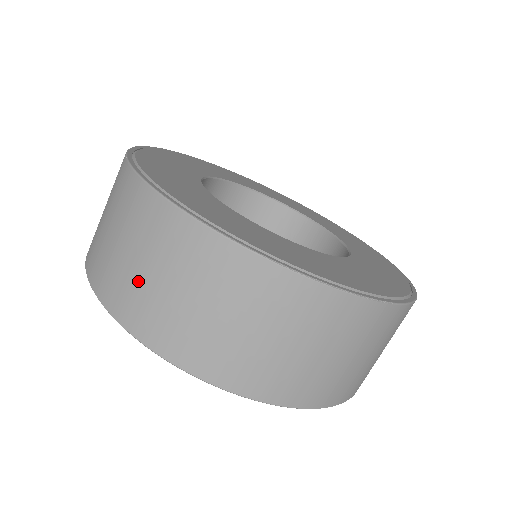
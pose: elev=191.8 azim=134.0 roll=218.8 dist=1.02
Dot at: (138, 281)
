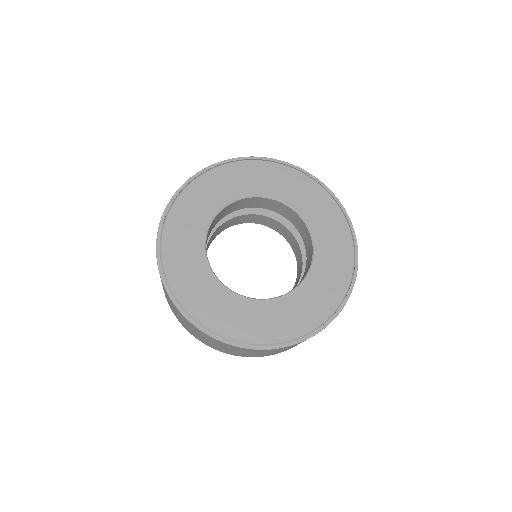
Dot at: (173, 309)
